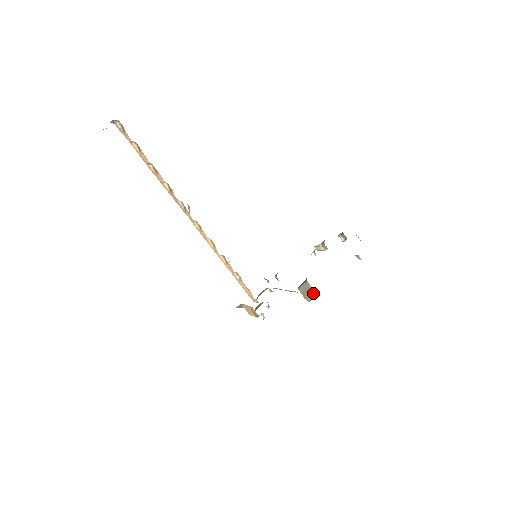
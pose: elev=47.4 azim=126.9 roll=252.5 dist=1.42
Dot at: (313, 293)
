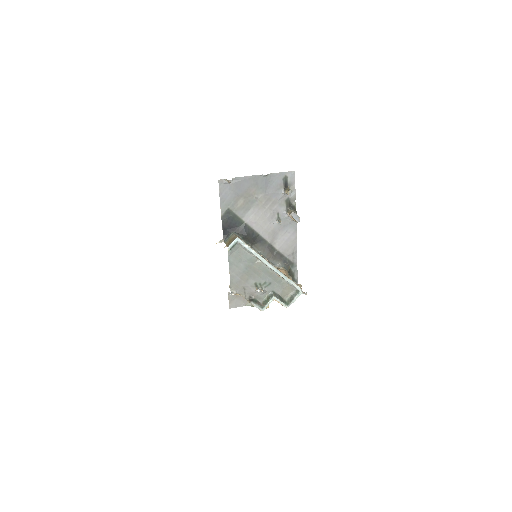
Dot at: (234, 239)
